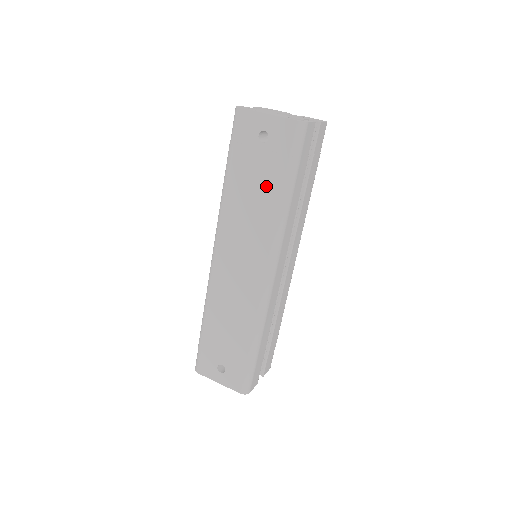
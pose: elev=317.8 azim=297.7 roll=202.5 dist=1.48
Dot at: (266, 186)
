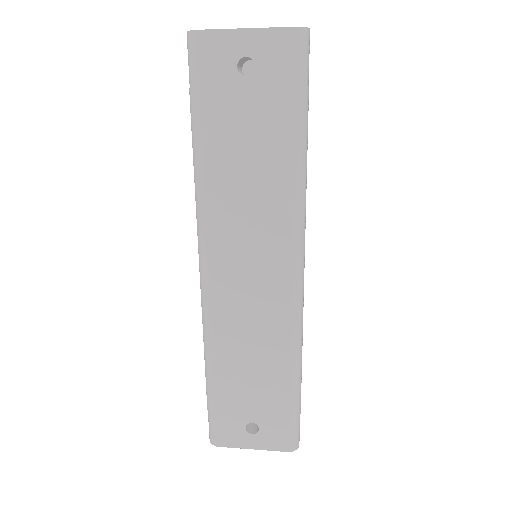
Dot at: (266, 142)
